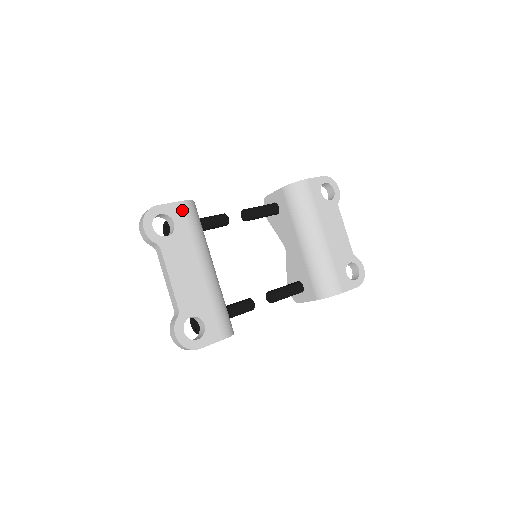
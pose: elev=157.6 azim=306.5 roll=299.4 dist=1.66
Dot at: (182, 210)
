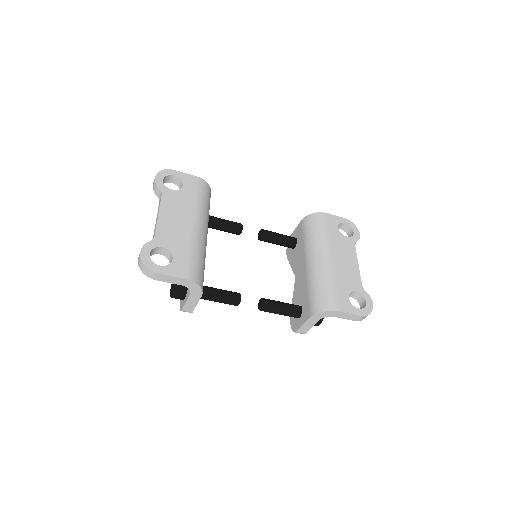
Dot at: (194, 181)
